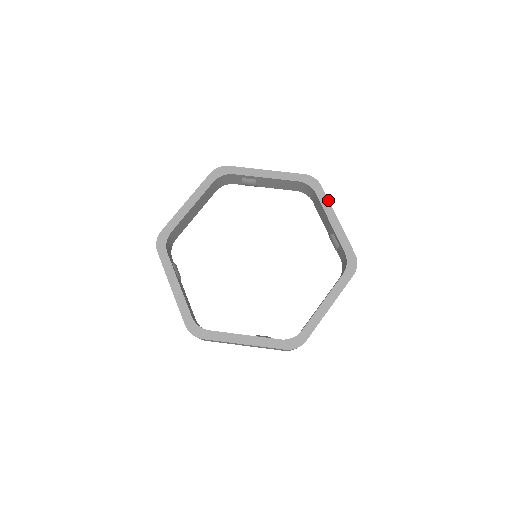
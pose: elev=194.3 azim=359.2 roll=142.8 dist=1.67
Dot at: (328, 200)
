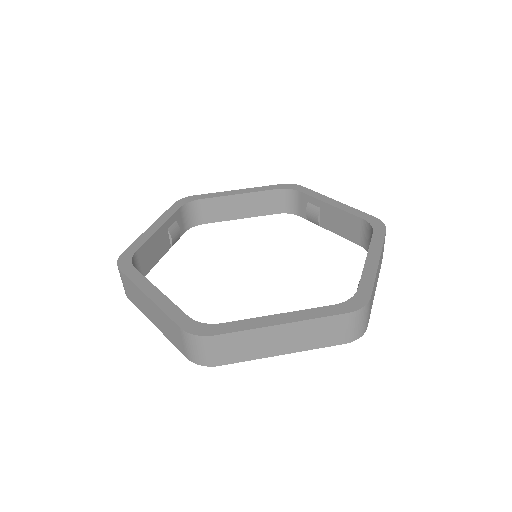
Dot at: (383, 242)
